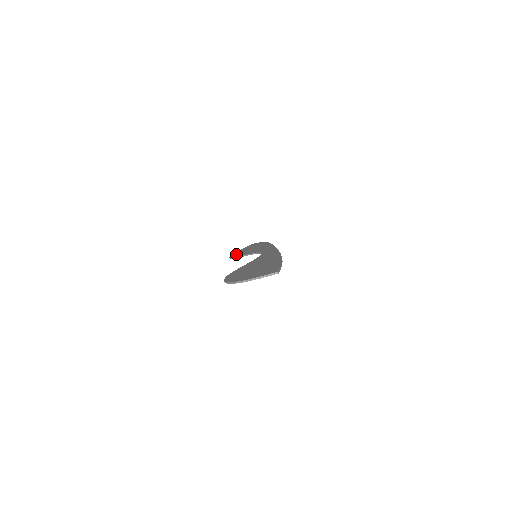
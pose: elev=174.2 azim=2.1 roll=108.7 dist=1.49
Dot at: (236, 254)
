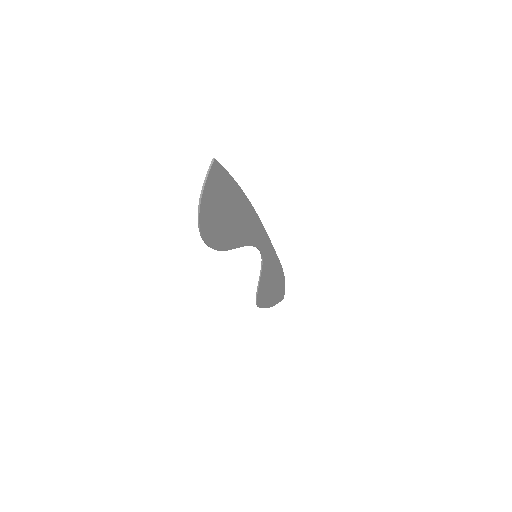
Dot at: (261, 299)
